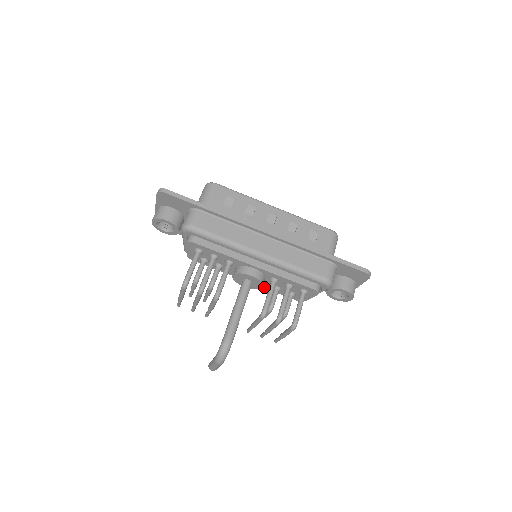
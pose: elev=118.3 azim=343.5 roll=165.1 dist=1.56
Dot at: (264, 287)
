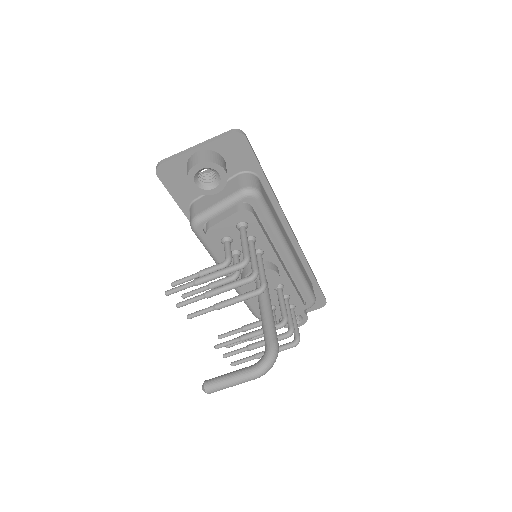
Dot at: occluded
